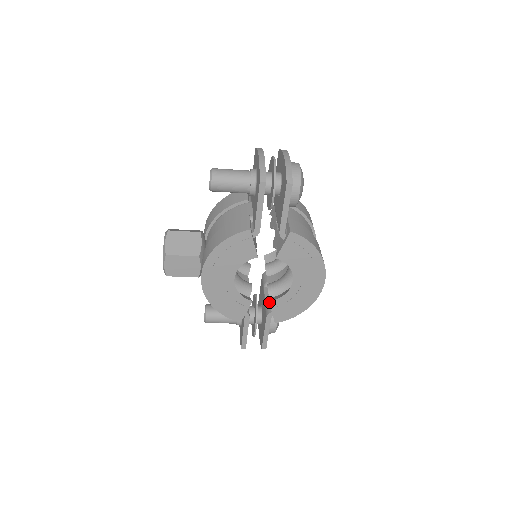
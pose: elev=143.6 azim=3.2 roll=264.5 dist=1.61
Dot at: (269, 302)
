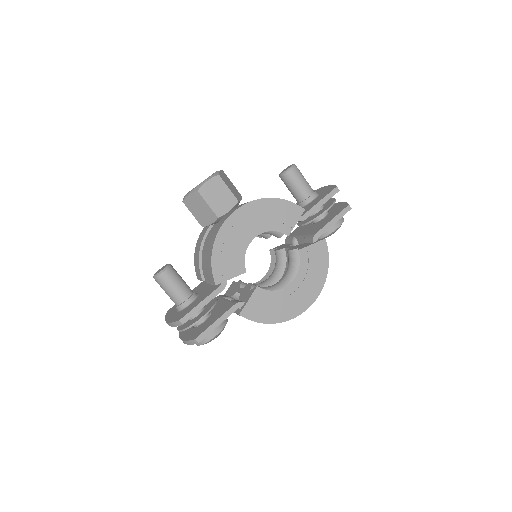
Dot at: (256, 286)
